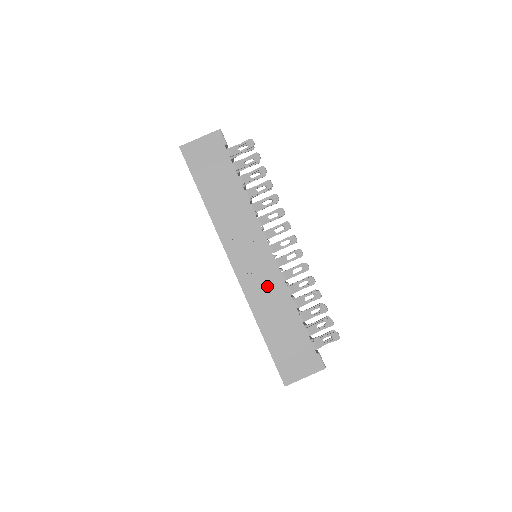
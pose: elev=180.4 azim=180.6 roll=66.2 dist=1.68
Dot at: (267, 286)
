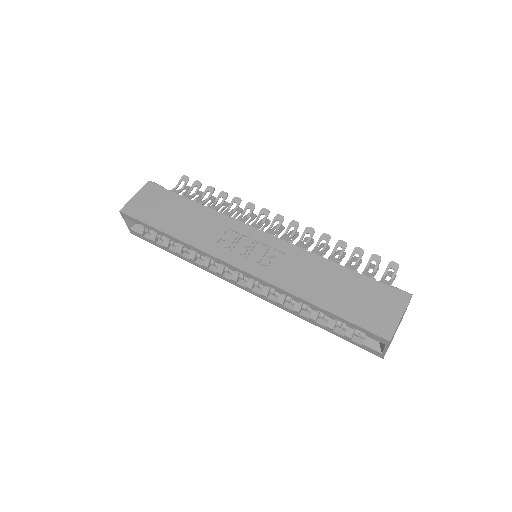
Dot at: (286, 262)
